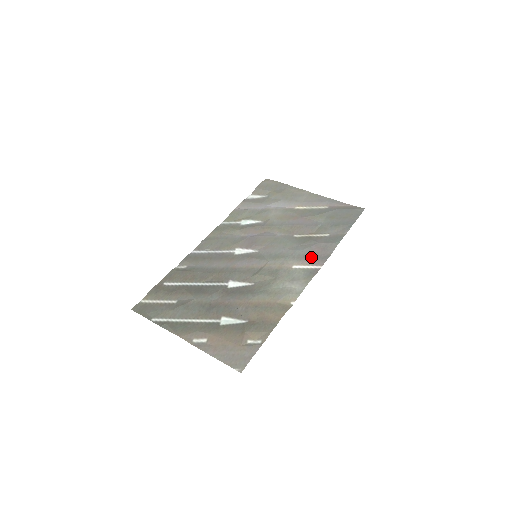
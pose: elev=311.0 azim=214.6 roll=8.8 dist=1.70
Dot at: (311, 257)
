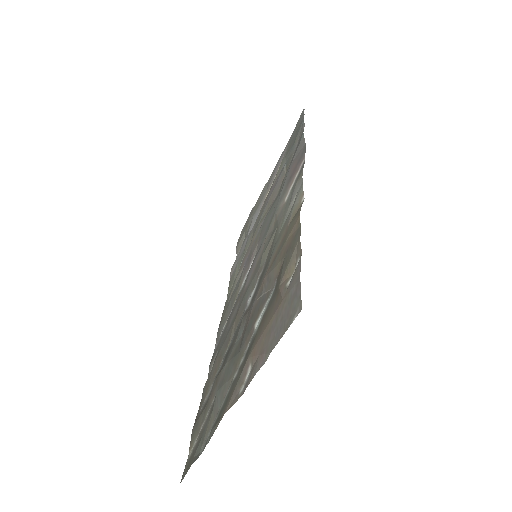
Dot at: (292, 173)
